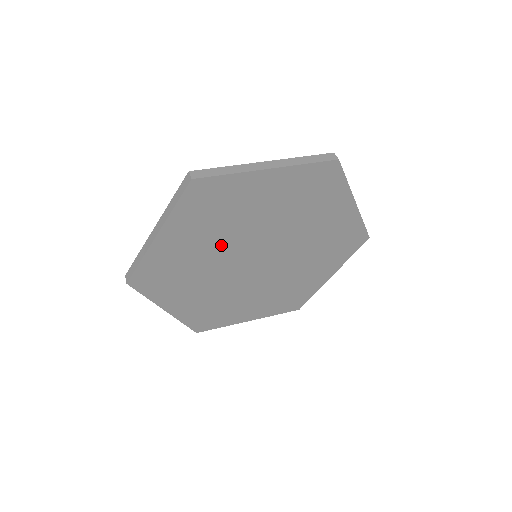
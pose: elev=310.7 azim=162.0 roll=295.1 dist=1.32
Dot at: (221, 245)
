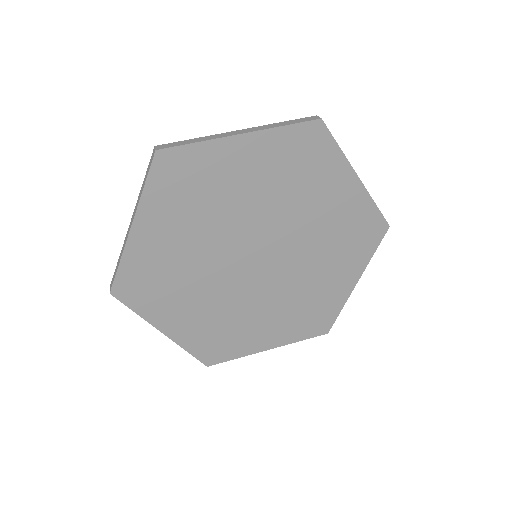
Dot at: (209, 239)
